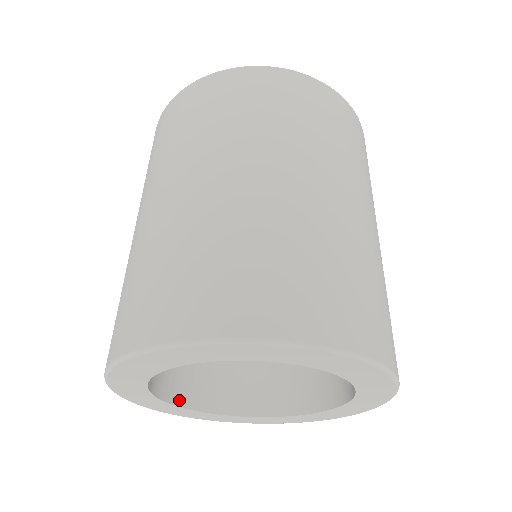
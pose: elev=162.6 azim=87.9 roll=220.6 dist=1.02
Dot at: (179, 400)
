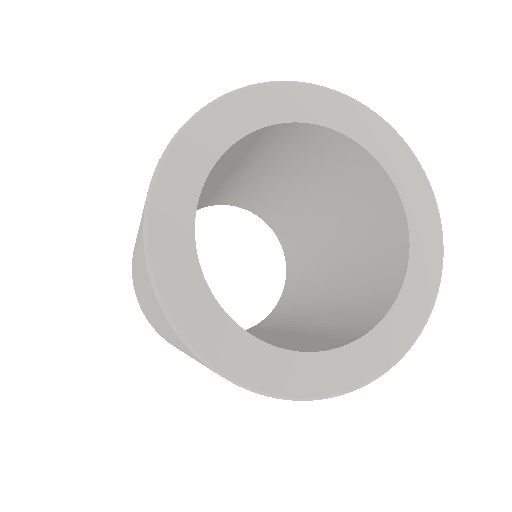
Dot at: (217, 304)
